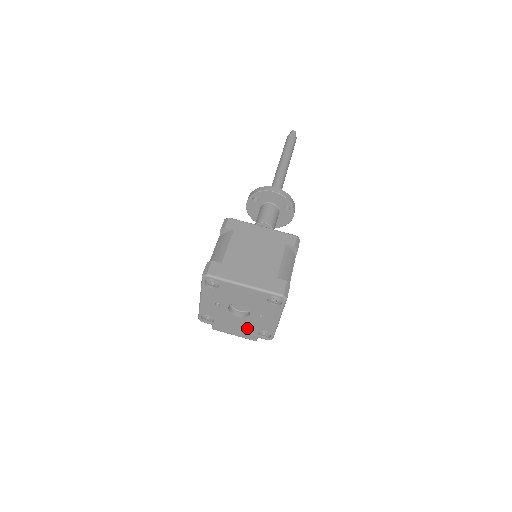
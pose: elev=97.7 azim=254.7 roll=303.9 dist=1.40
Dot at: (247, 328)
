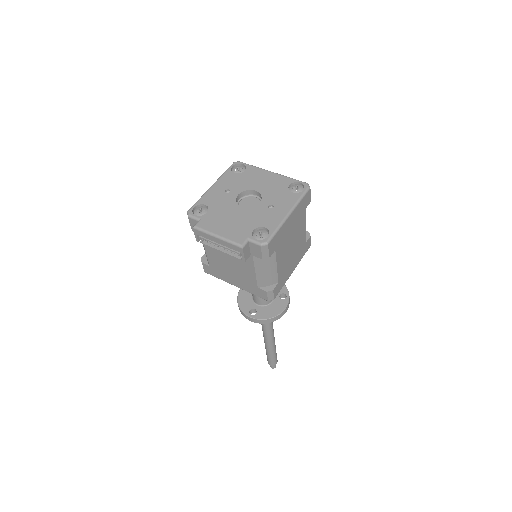
Dot at: (243, 224)
